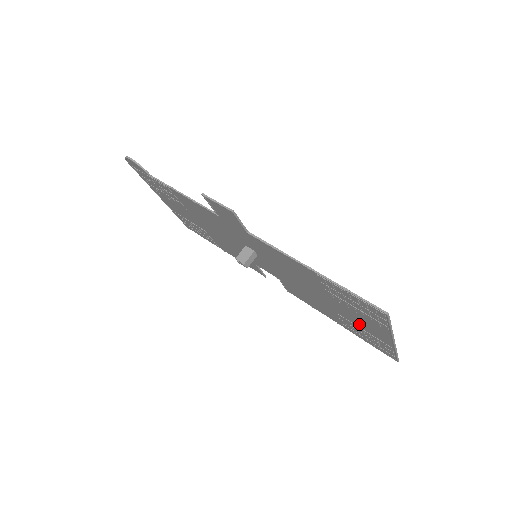
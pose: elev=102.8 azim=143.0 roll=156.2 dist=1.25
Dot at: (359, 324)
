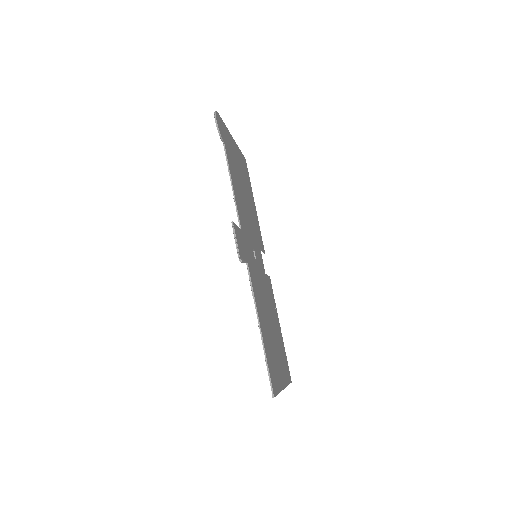
Dot at: occluded
